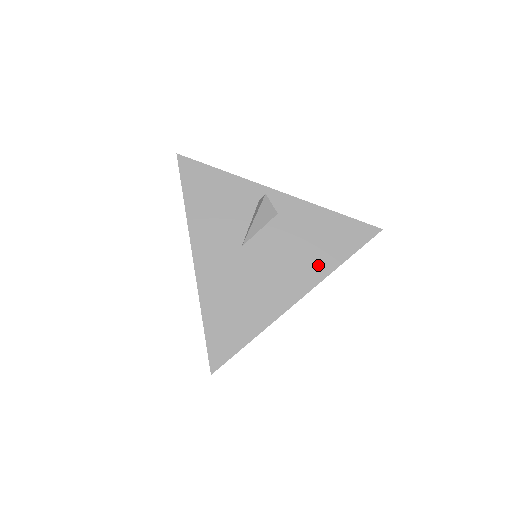
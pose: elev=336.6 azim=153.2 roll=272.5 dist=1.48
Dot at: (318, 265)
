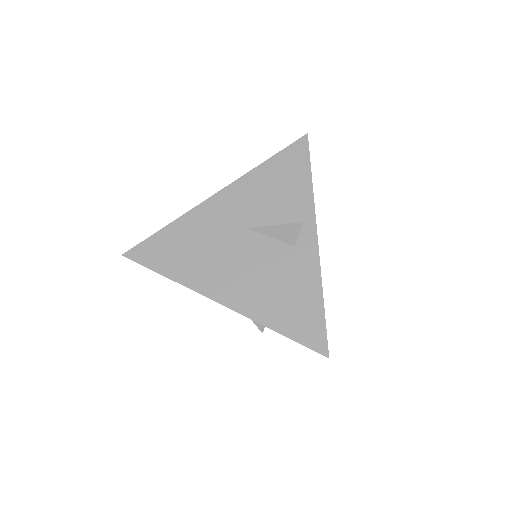
Dot at: (261, 307)
